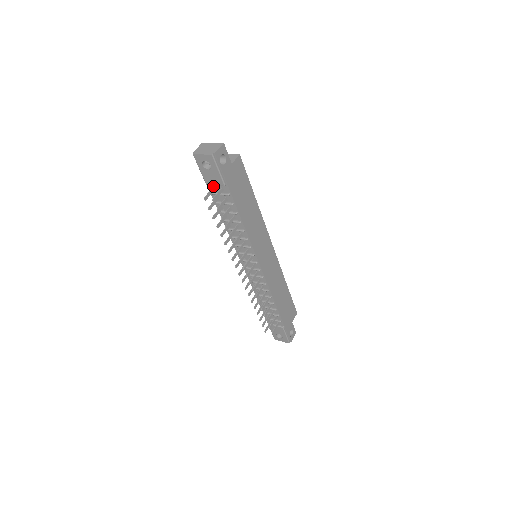
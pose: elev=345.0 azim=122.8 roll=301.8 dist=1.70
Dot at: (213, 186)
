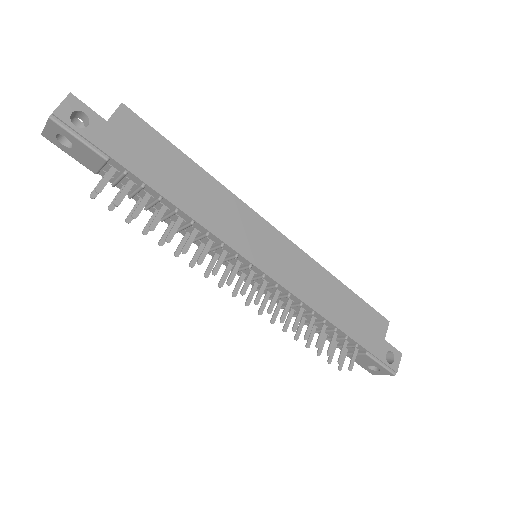
Dot at: (105, 172)
